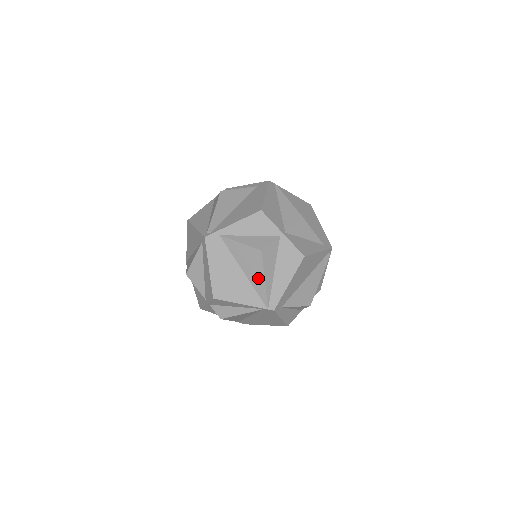
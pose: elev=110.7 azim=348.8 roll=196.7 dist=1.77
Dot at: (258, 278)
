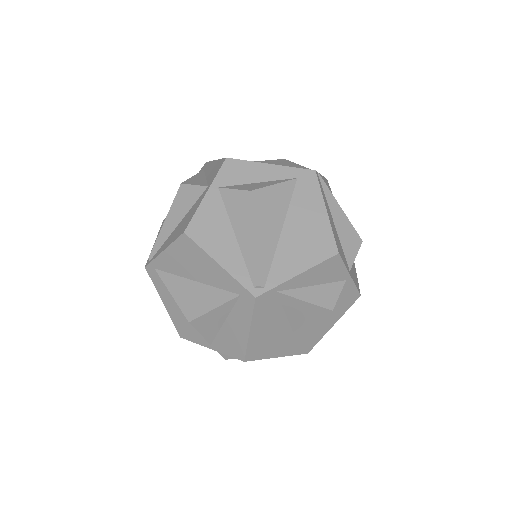
Dot at: (308, 332)
